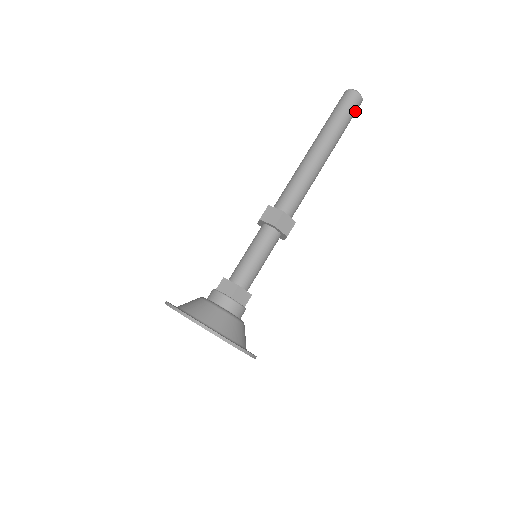
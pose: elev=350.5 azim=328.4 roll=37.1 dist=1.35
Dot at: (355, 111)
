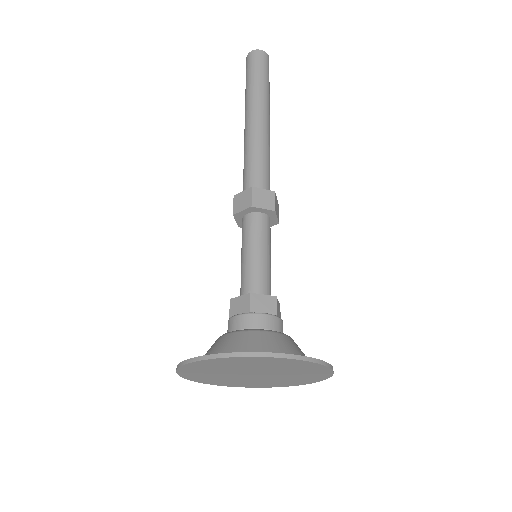
Dot at: (267, 66)
